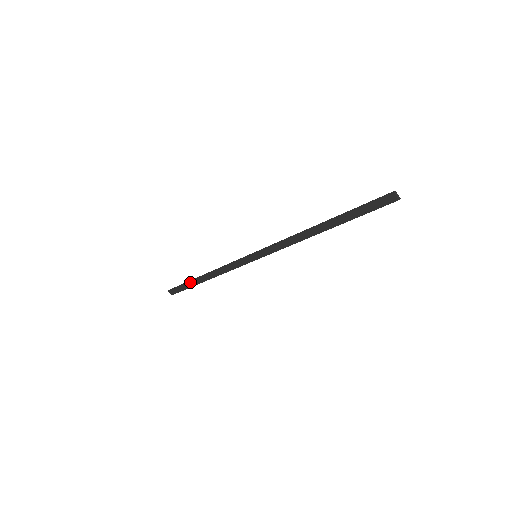
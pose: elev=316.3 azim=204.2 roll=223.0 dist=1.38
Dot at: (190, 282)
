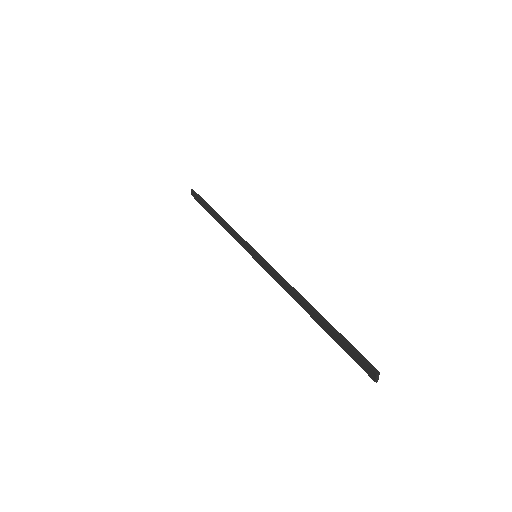
Dot at: (207, 205)
